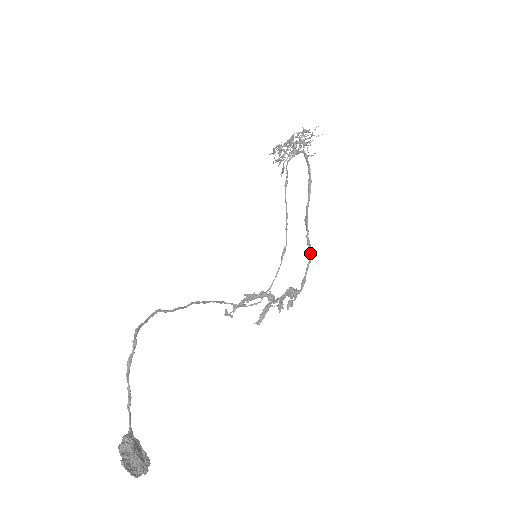
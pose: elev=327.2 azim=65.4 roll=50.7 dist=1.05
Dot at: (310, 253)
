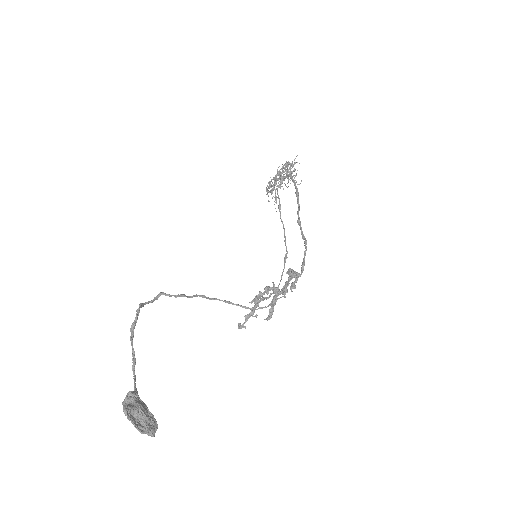
Dot at: (306, 244)
